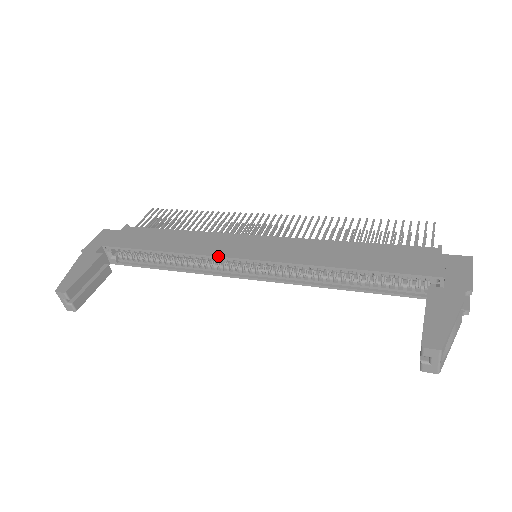
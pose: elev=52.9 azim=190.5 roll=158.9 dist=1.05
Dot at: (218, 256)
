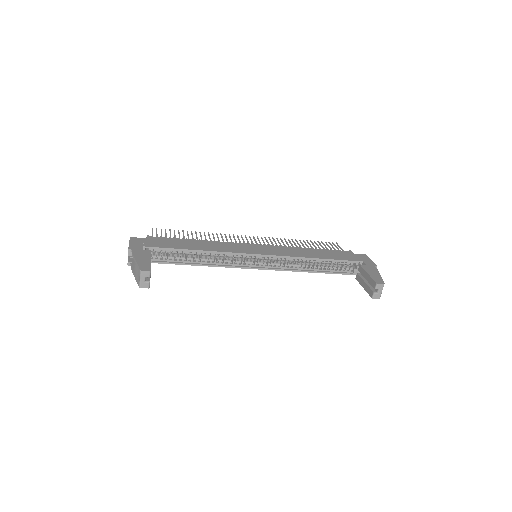
Dot at: (241, 253)
